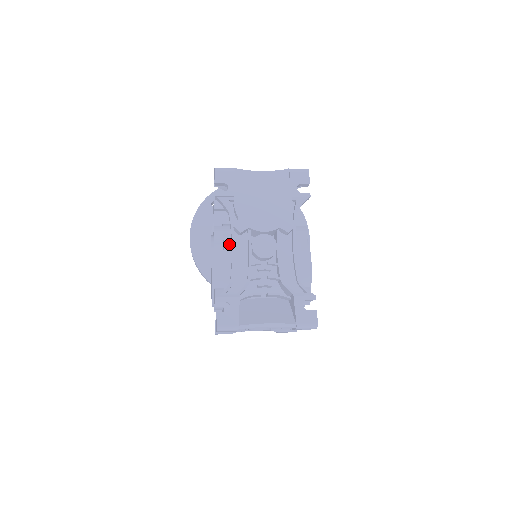
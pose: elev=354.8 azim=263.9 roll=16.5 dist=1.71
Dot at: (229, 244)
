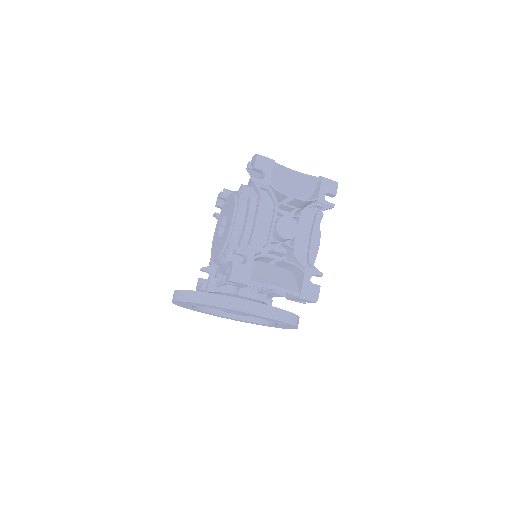
Dot at: occluded
